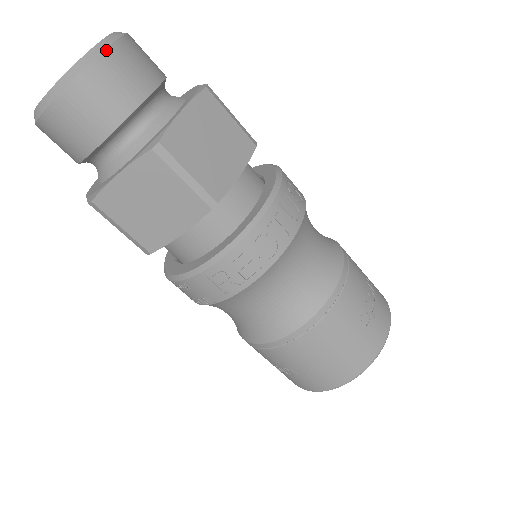
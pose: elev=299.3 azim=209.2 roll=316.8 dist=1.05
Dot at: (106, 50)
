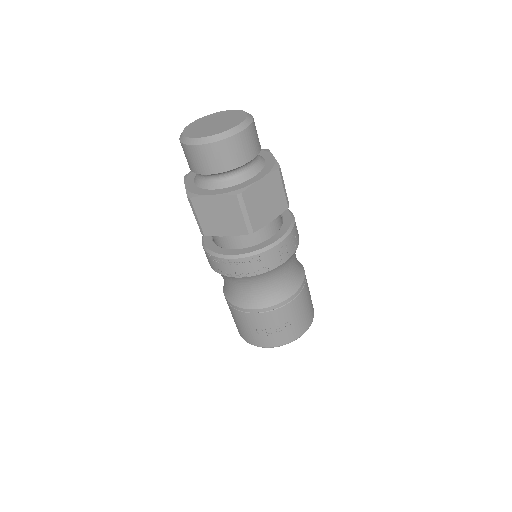
Dot at: occluded
